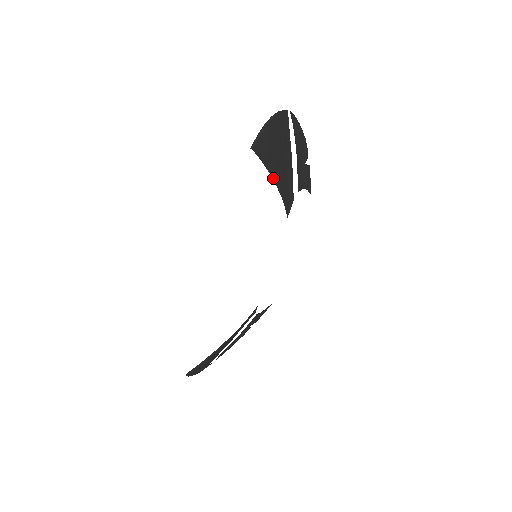
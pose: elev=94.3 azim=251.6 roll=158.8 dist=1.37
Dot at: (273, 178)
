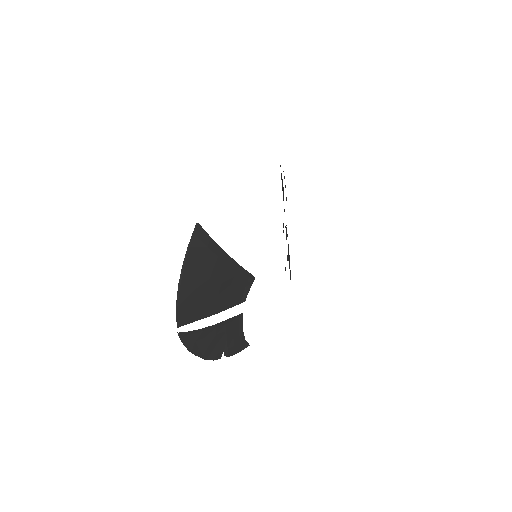
Dot at: occluded
